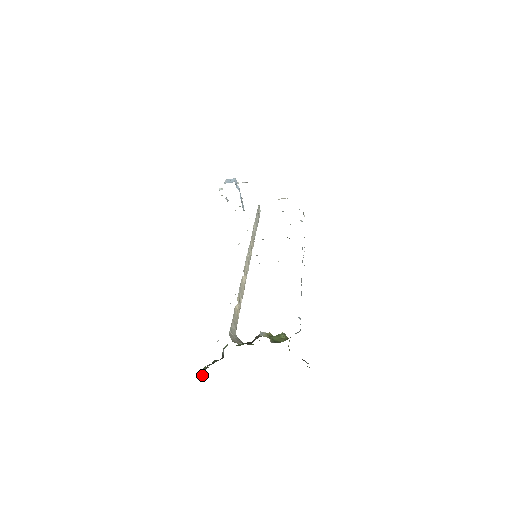
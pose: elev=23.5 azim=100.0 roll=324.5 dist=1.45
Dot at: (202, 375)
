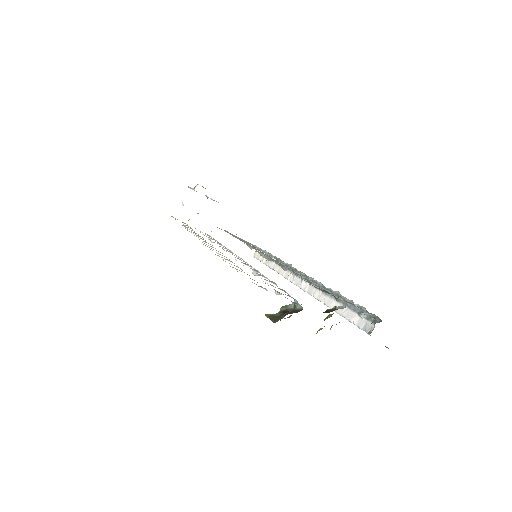
Dot at: (272, 319)
